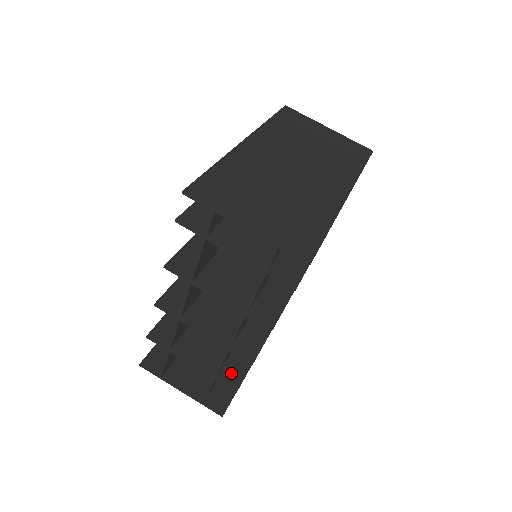
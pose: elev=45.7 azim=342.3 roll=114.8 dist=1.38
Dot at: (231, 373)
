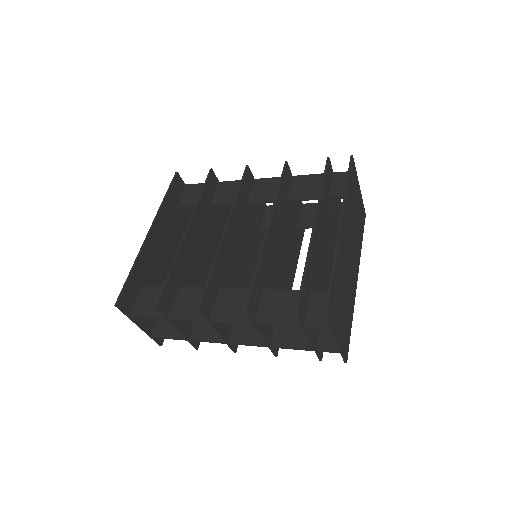
Dot at: occluded
